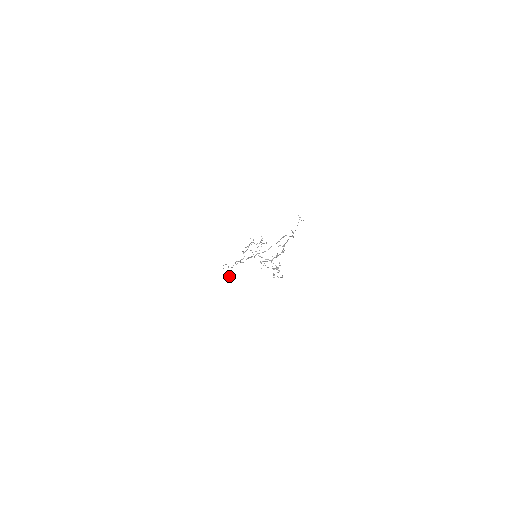
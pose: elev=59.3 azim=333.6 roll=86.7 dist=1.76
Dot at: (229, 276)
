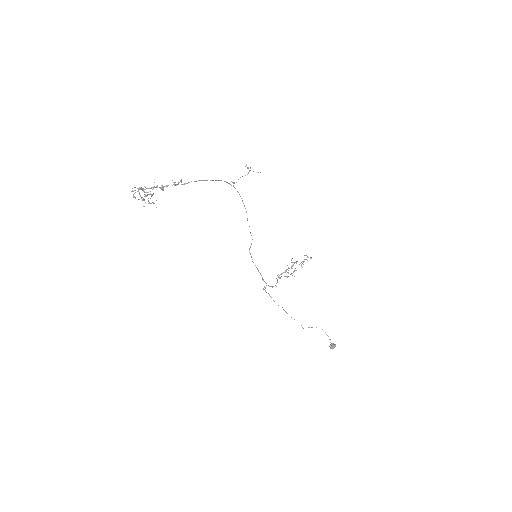
Dot at: (330, 344)
